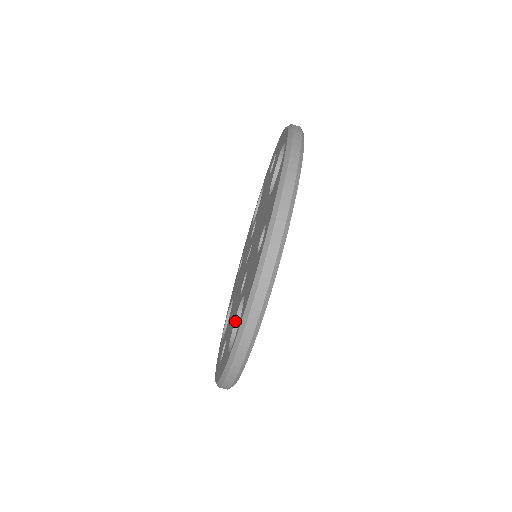
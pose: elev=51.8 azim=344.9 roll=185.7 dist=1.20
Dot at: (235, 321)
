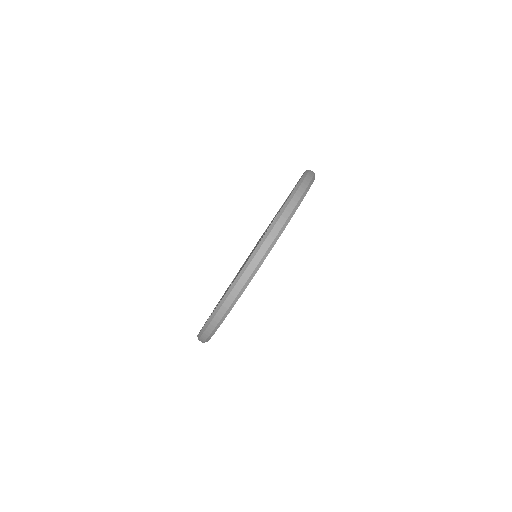
Dot at: occluded
